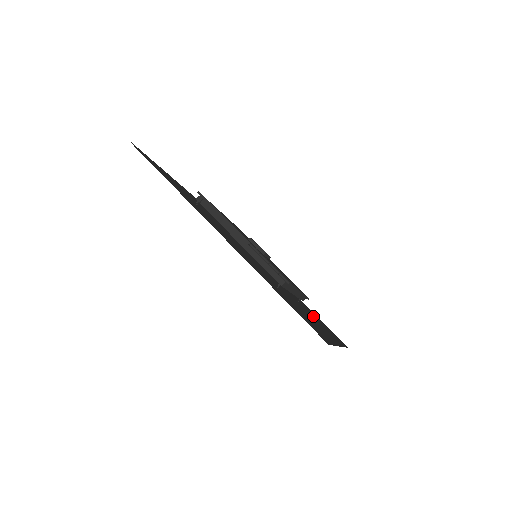
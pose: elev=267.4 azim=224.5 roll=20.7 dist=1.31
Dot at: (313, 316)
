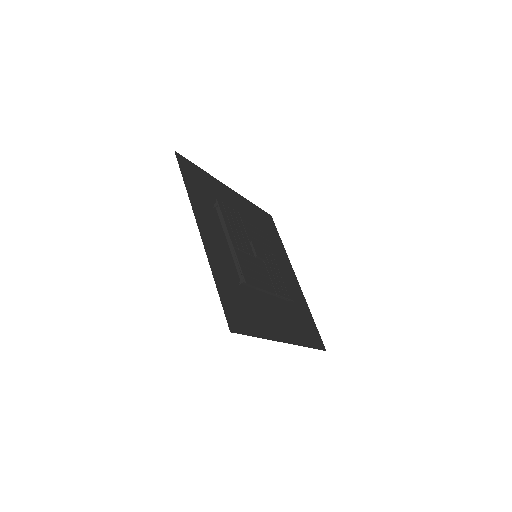
Dot at: (290, 315)
